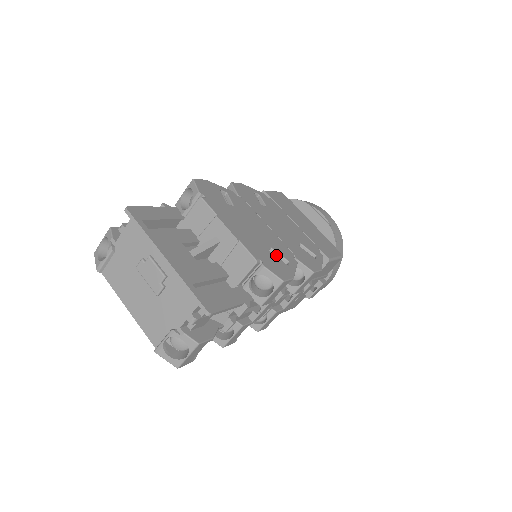
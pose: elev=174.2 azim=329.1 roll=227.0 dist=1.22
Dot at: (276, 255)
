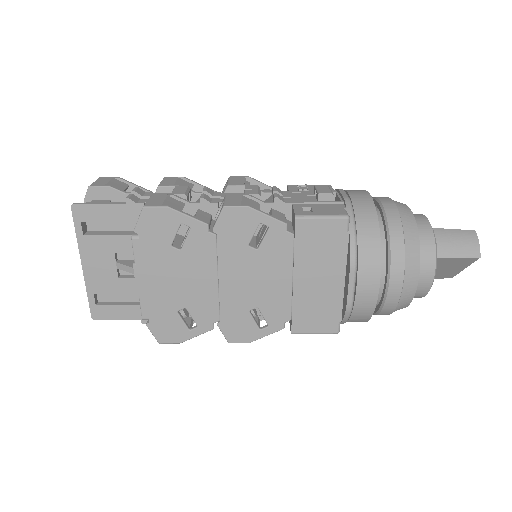
Dot at: (190, 314)
